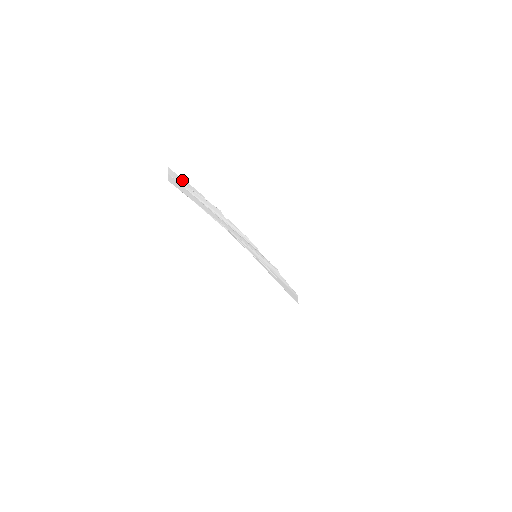
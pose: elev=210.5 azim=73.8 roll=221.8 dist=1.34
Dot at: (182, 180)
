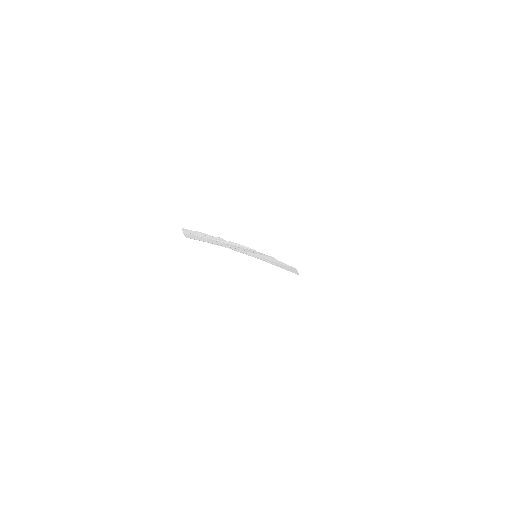
Dot at: (192, 231)
